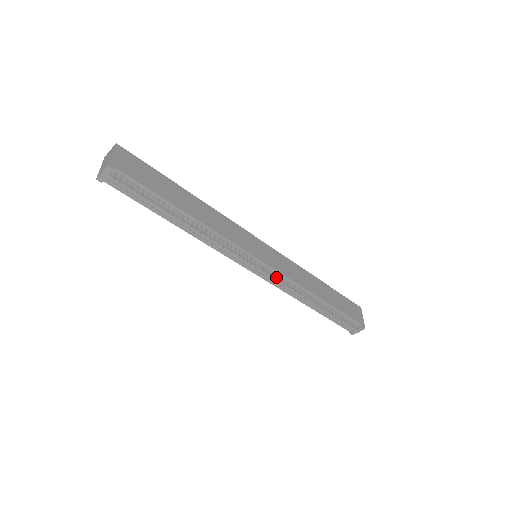
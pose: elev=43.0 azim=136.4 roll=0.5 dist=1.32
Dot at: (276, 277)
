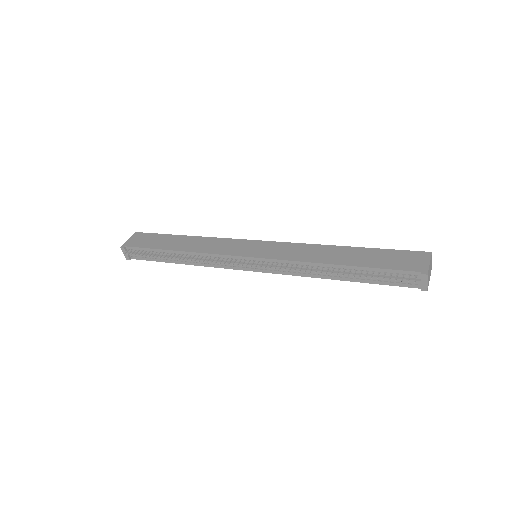
Dot at: (275, 265)
